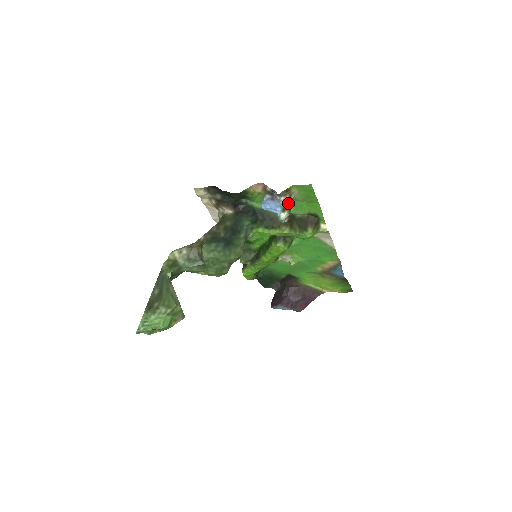
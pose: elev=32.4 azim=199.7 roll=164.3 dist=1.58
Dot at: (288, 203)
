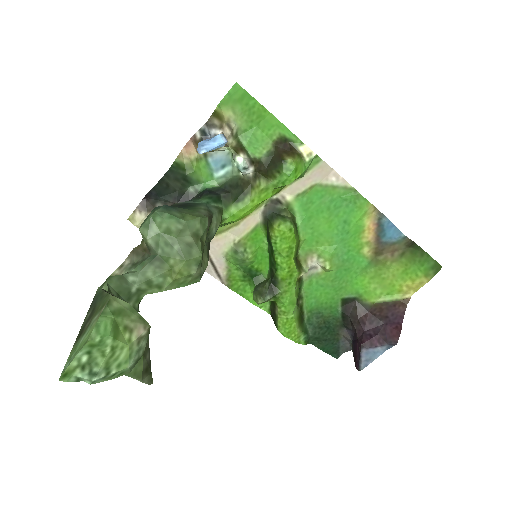
Dot at: (236, 143)
